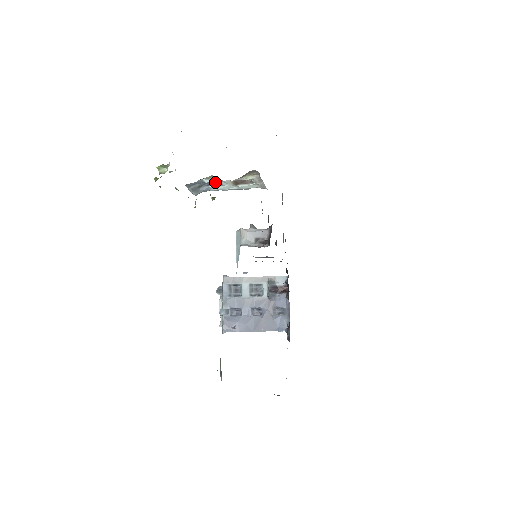
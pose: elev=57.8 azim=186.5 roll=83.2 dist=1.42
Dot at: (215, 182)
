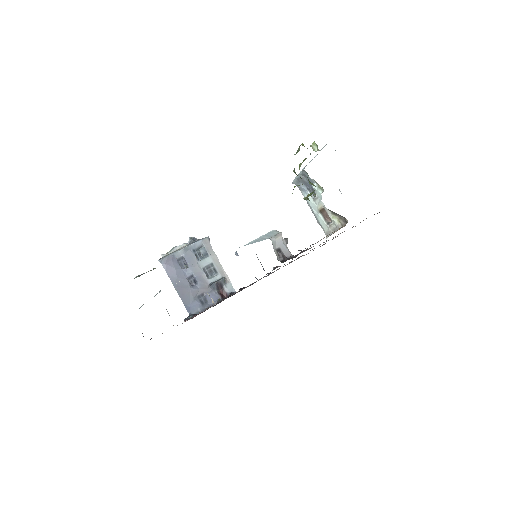
Dot at: occluded
